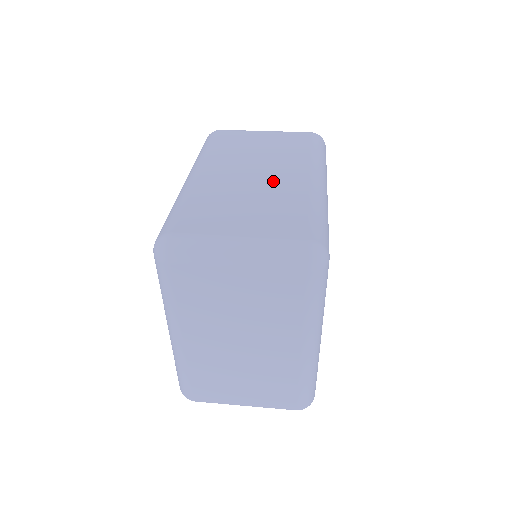
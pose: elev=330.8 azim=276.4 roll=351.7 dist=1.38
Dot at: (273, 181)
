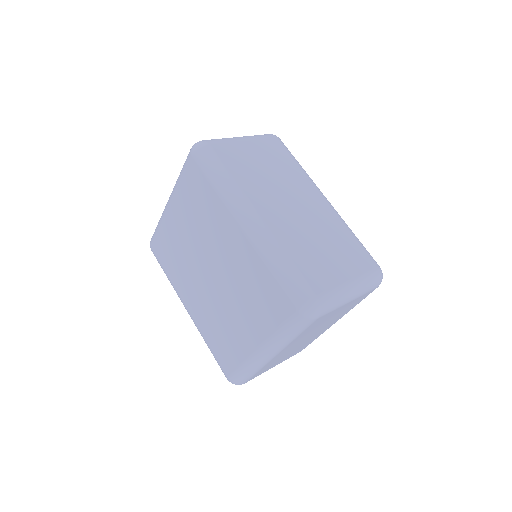
Dot at: (312, 212)
